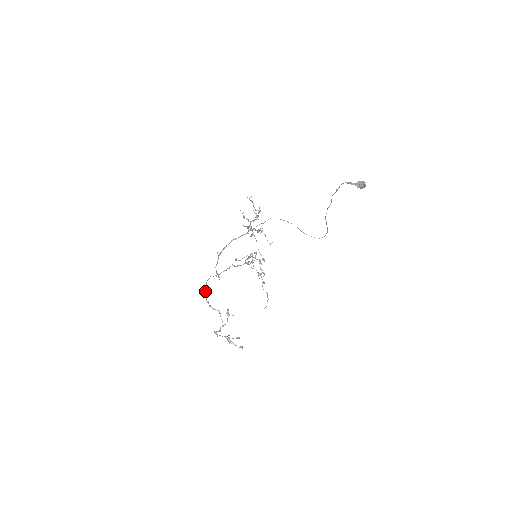
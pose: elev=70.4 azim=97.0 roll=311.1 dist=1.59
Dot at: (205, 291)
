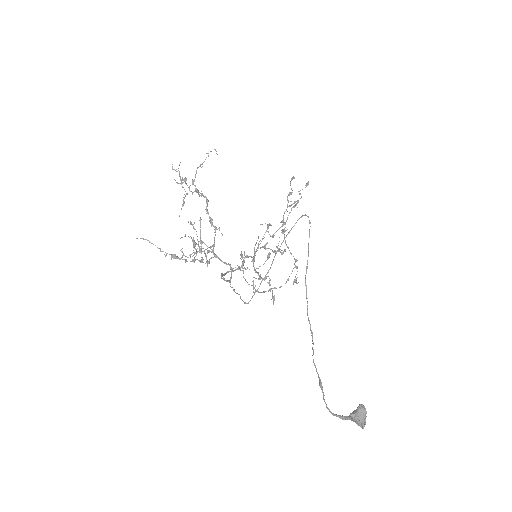
Dot at: (260, 292)
